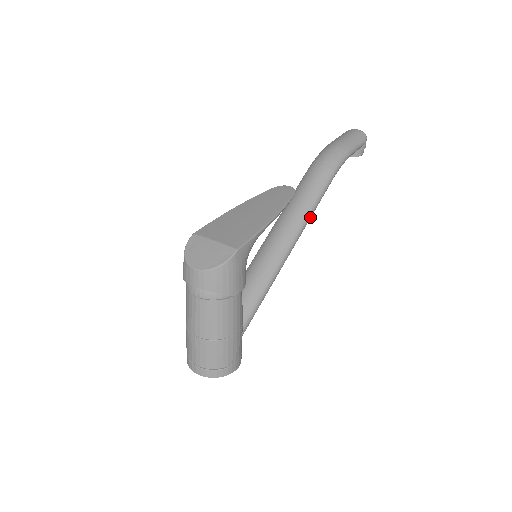
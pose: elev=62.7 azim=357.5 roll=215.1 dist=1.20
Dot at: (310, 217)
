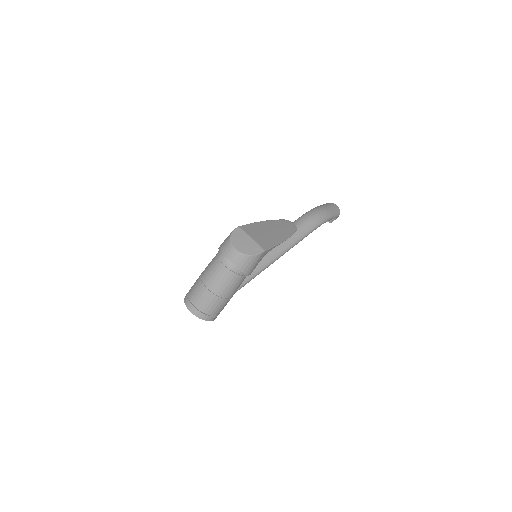
Dot at: (292, 247)
